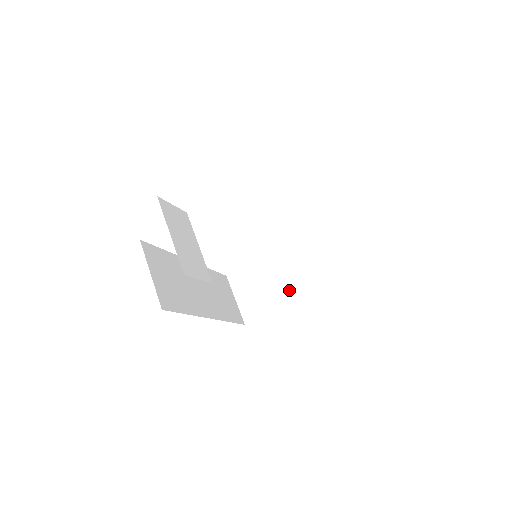
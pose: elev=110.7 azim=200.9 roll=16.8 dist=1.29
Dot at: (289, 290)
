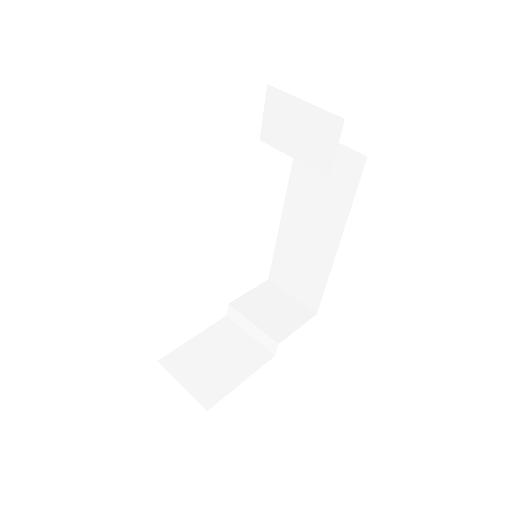
Dot at: (250, 356)
